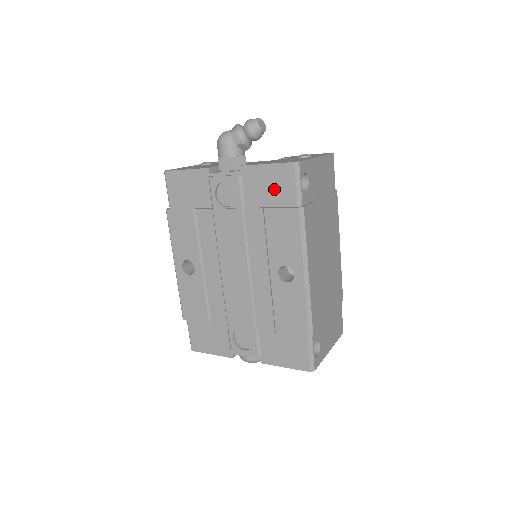
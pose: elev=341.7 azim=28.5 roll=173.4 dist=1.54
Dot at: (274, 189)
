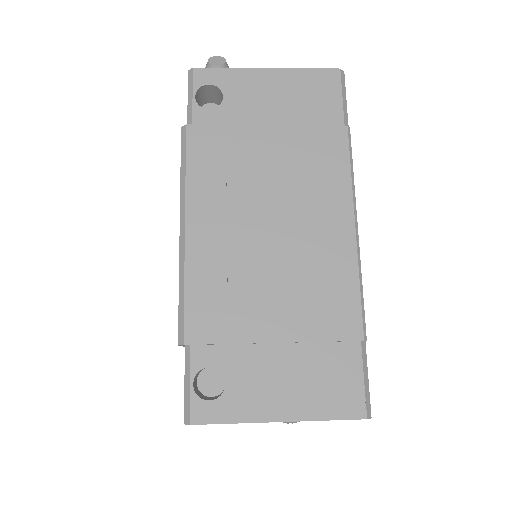
Dot at: occluded
